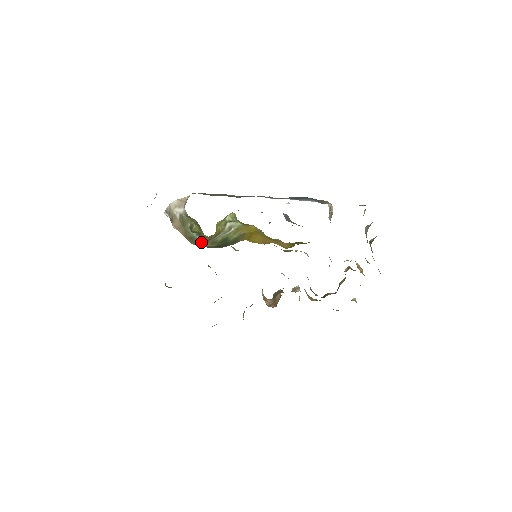
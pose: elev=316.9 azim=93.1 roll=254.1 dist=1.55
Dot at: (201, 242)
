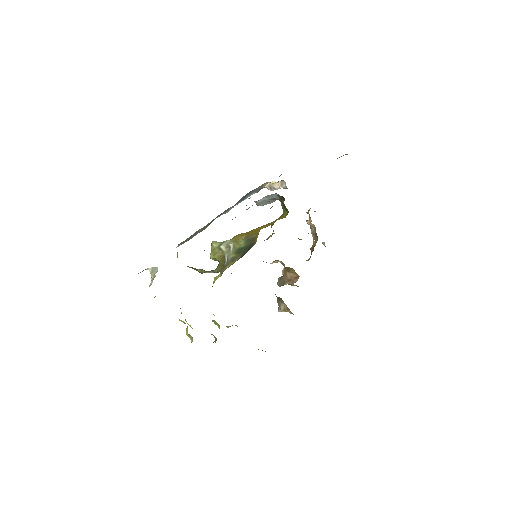
Dot at: (221, 270)
